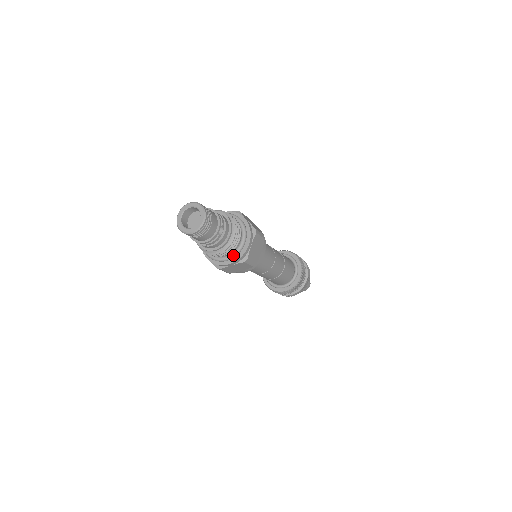
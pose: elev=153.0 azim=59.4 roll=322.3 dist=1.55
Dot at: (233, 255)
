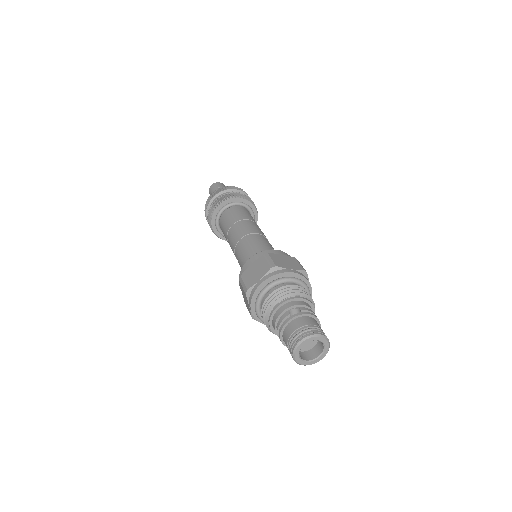
Dot at: occluded
